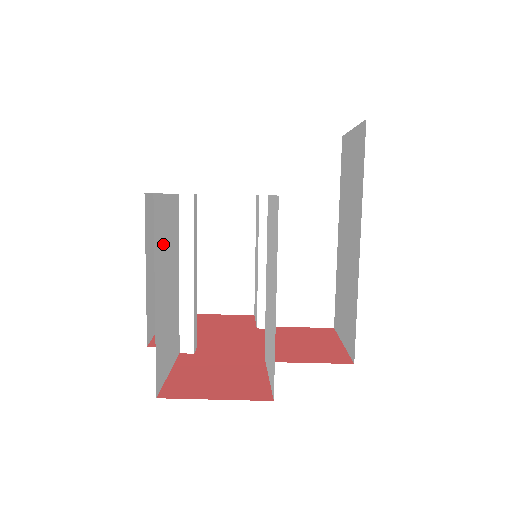
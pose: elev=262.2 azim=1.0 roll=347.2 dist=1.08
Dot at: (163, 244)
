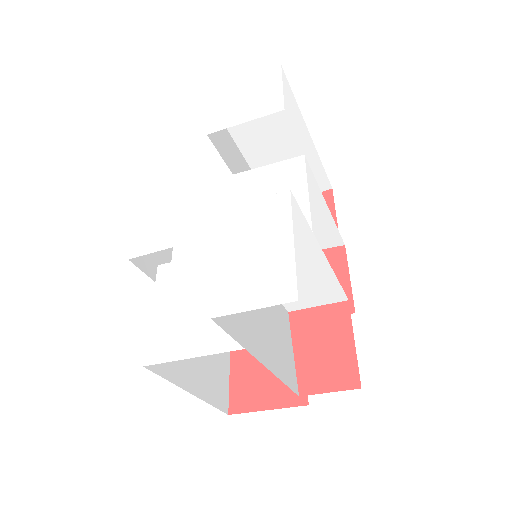
Dot at: occluded
